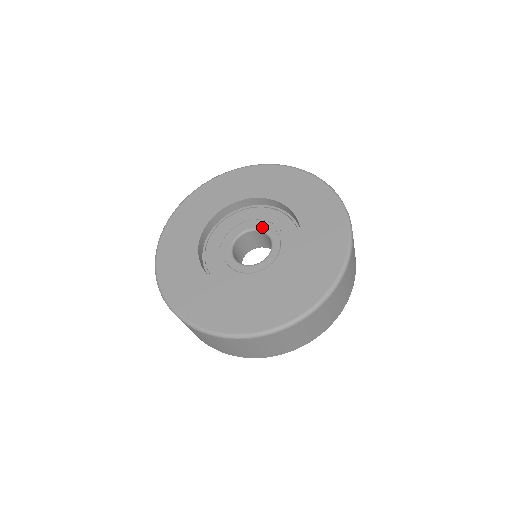
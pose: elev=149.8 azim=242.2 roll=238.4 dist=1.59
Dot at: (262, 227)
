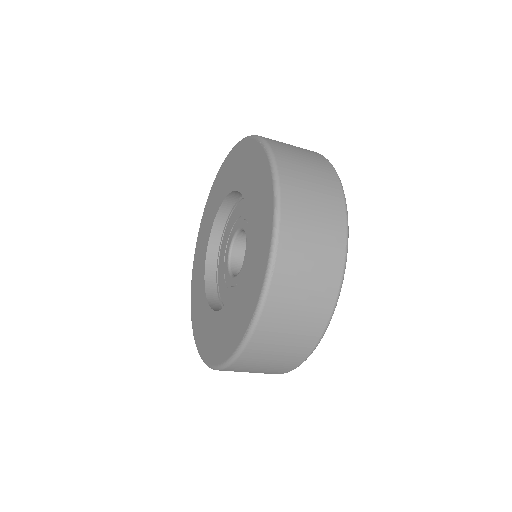
Dot at: (244, 226)
